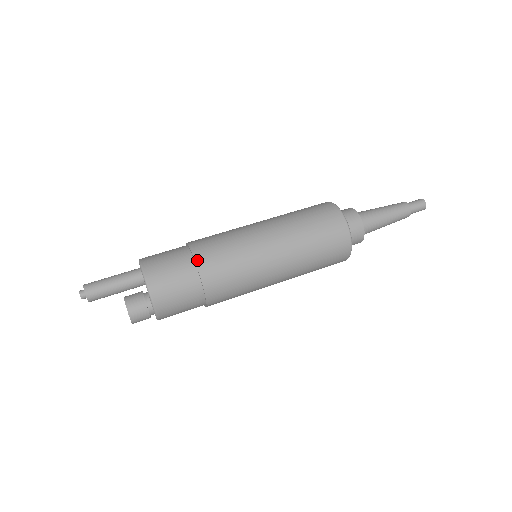
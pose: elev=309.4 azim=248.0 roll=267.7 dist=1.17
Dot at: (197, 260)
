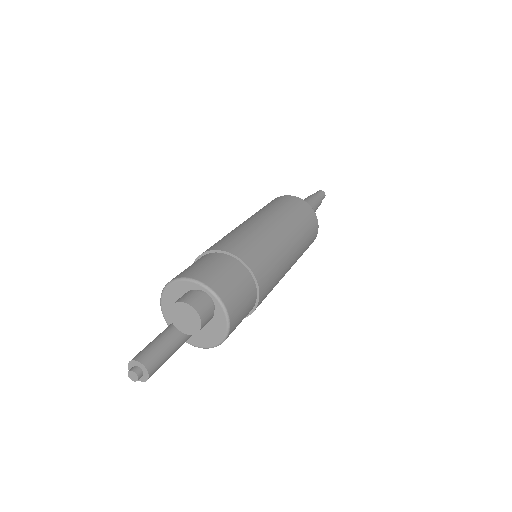
Dot at: (200, 255)
